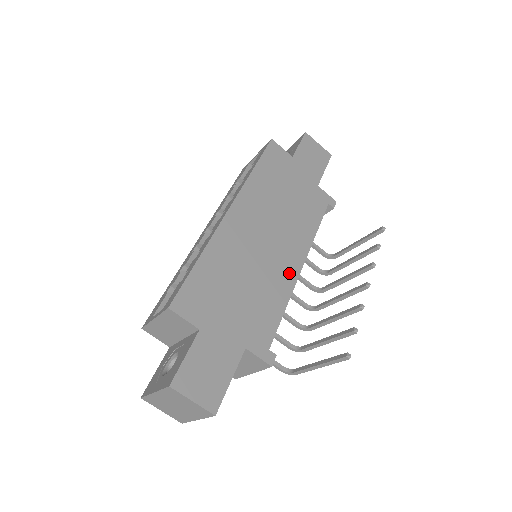
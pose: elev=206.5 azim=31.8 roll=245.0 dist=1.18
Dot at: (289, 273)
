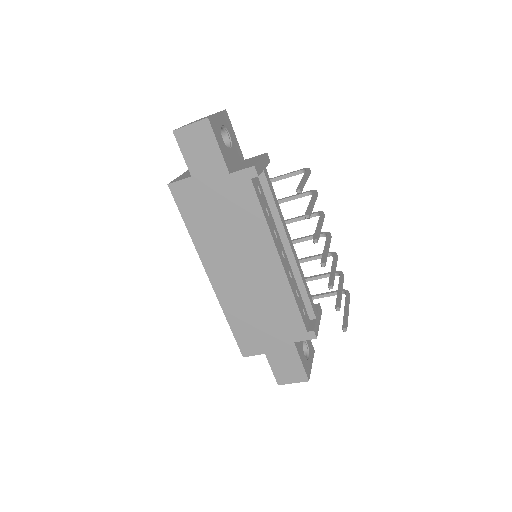
Dot at: (277, 275)
